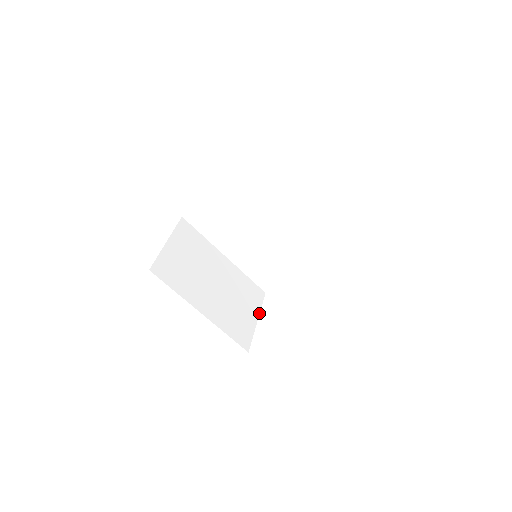
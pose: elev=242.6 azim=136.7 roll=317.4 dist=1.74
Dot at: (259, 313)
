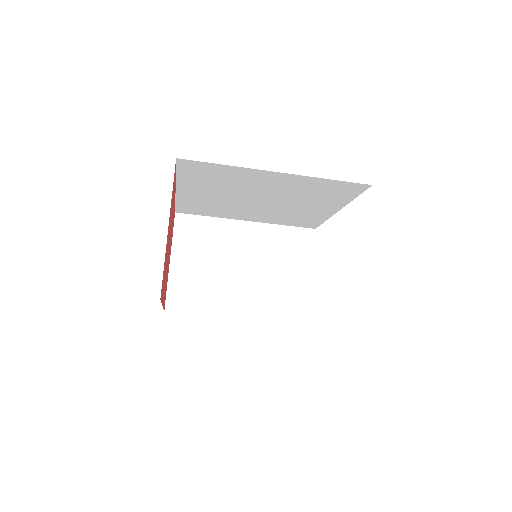
Dot at: (313, 264)
